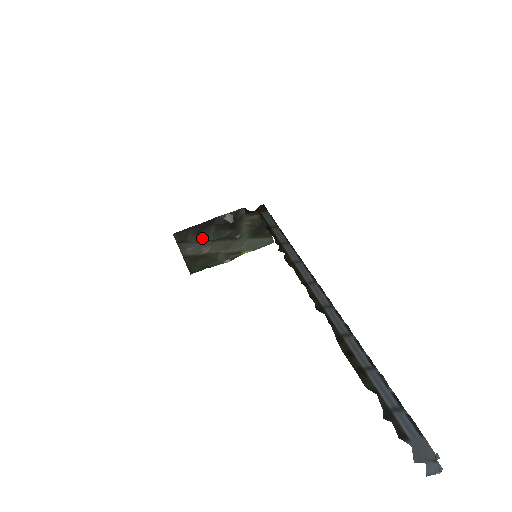
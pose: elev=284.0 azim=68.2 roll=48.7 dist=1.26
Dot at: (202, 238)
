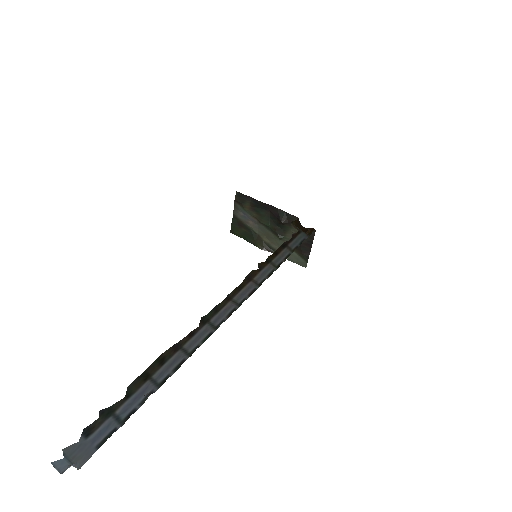
Dot at: (254, 213)
